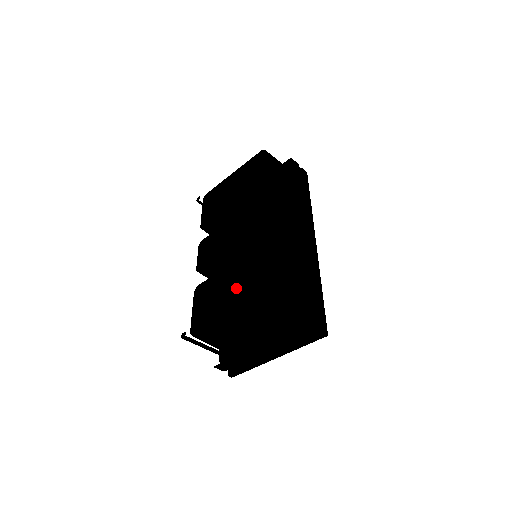
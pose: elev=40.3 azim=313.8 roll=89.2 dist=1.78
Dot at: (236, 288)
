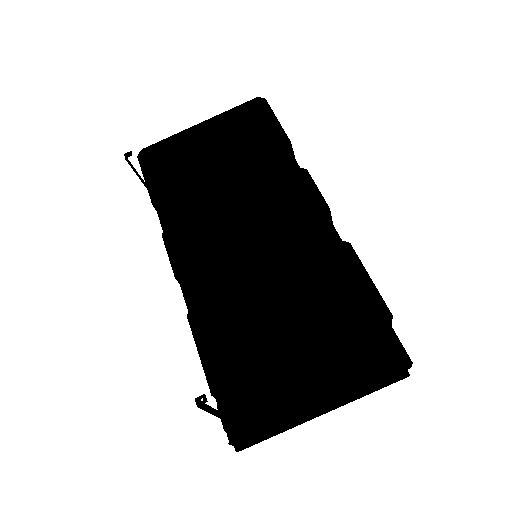
Dot at: (306, 312)
